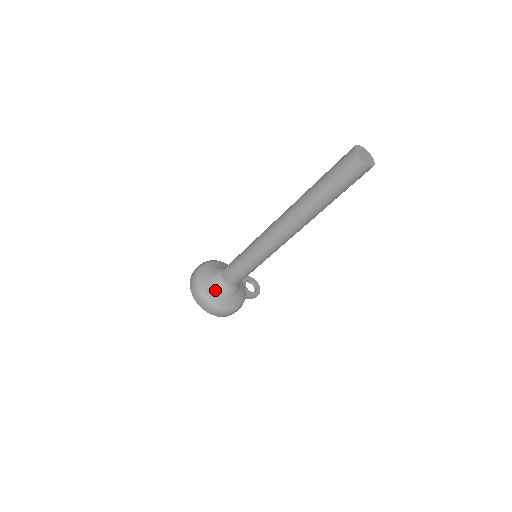
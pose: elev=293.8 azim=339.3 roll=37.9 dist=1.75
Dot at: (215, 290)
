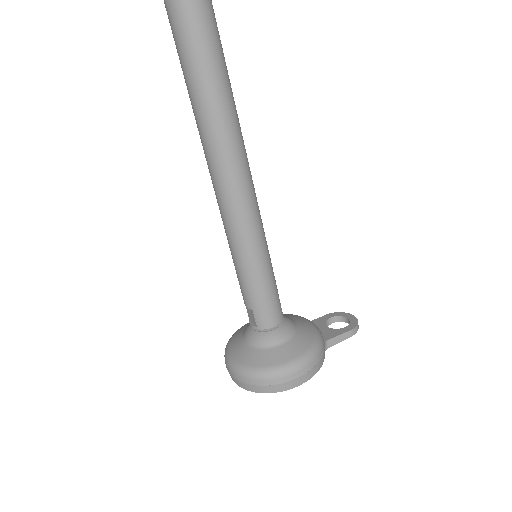
Dot at: (251, 351)
